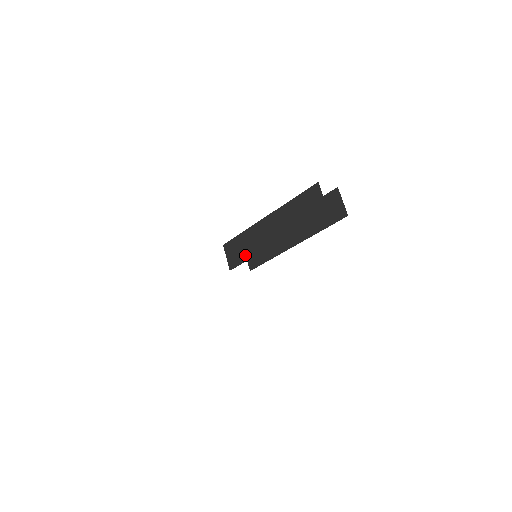
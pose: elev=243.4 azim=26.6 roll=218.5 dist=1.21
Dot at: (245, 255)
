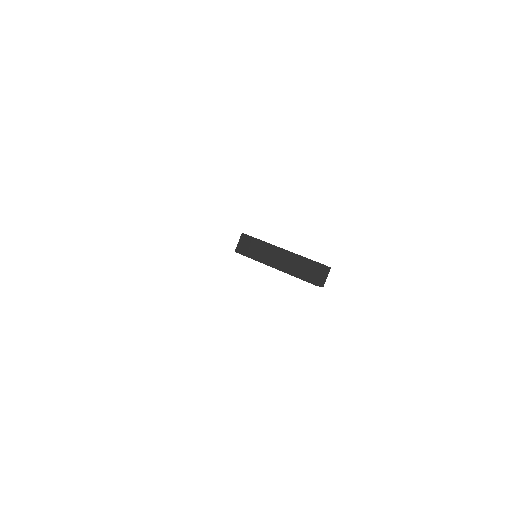
Dot at: (251, 254)
